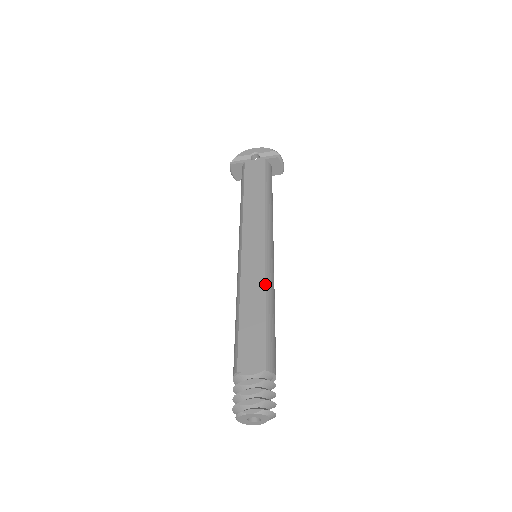
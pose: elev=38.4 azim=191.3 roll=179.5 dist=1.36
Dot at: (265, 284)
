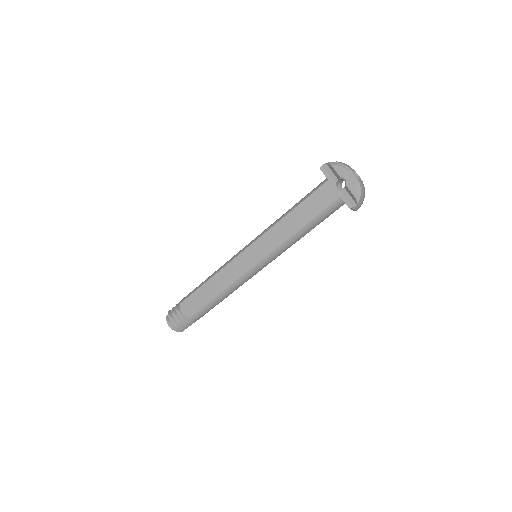
Dot at: (231, 285)
